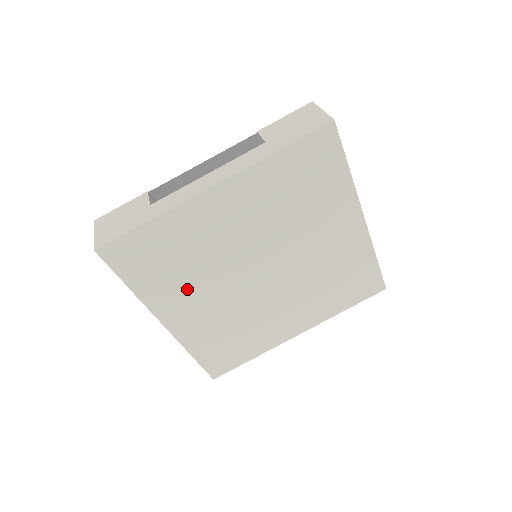
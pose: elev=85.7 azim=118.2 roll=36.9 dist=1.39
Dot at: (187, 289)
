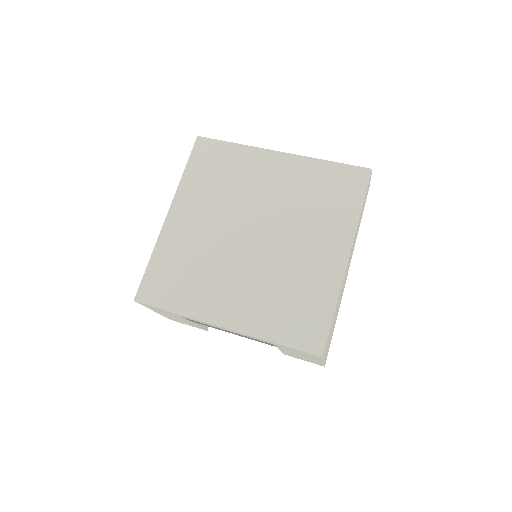
Dot at: (206, 201)
